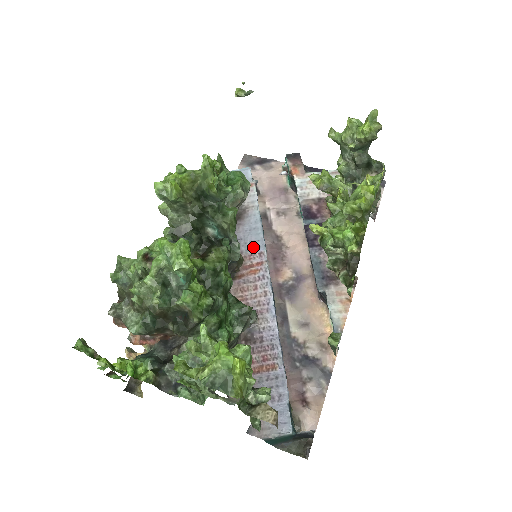
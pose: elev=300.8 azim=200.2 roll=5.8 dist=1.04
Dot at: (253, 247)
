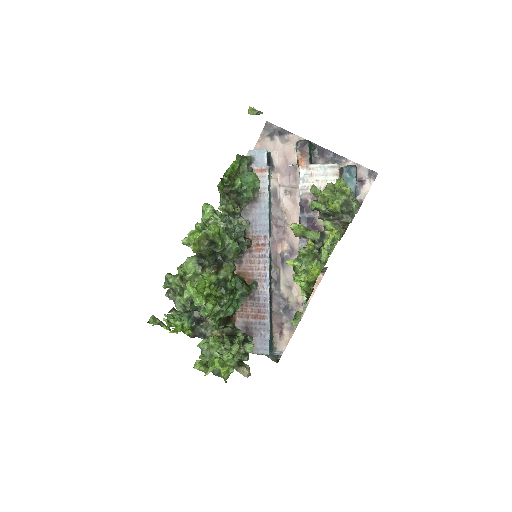
Dot at: (261, 230)
